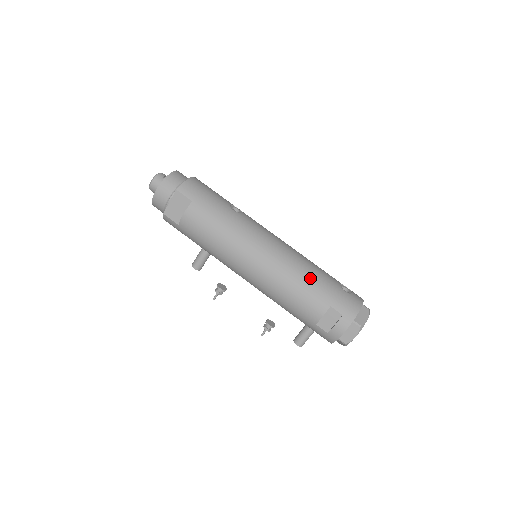
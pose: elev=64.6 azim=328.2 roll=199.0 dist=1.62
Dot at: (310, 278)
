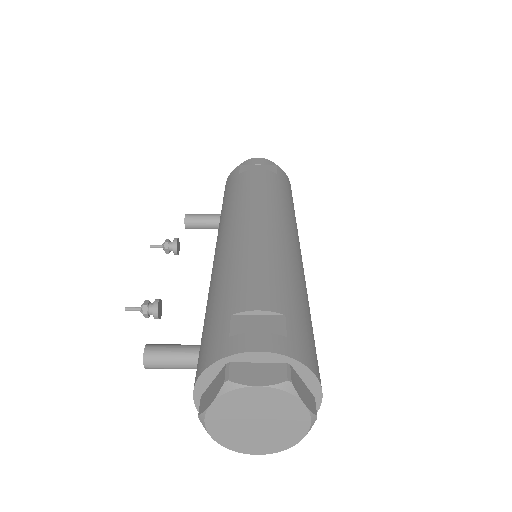
Dot at: (298, 285)
